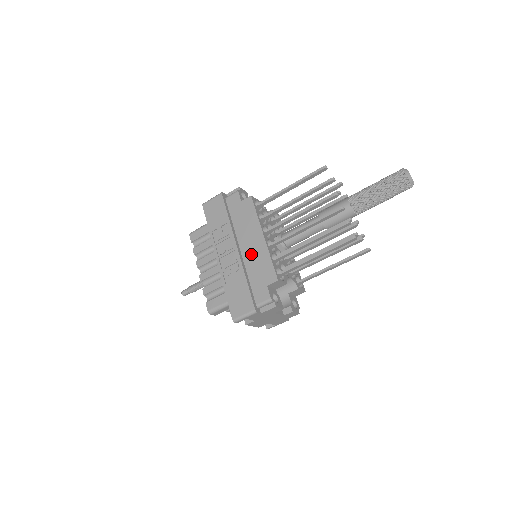
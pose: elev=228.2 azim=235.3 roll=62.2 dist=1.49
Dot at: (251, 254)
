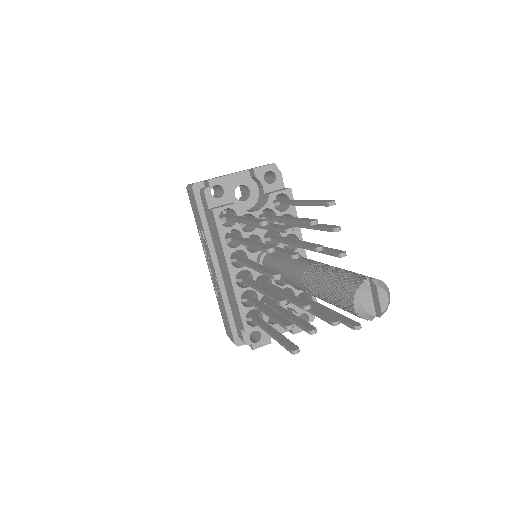
Dot at: (226, 283)
